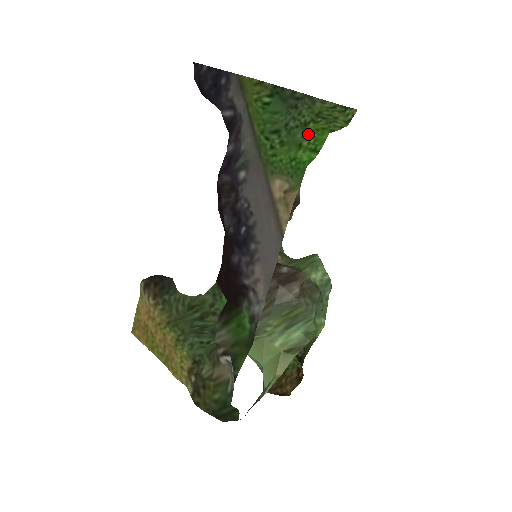
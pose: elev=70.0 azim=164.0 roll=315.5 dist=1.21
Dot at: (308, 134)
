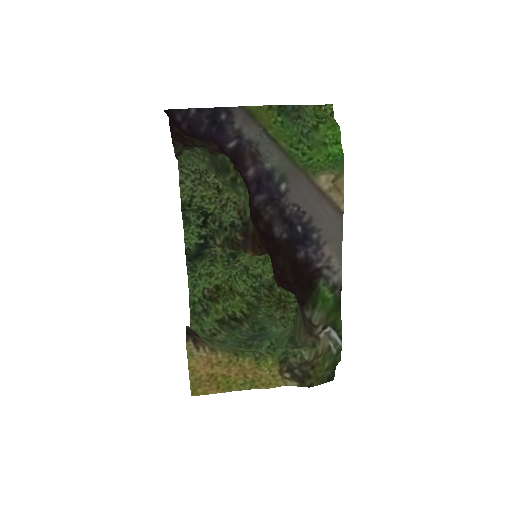
Dot at: (325, 133)
